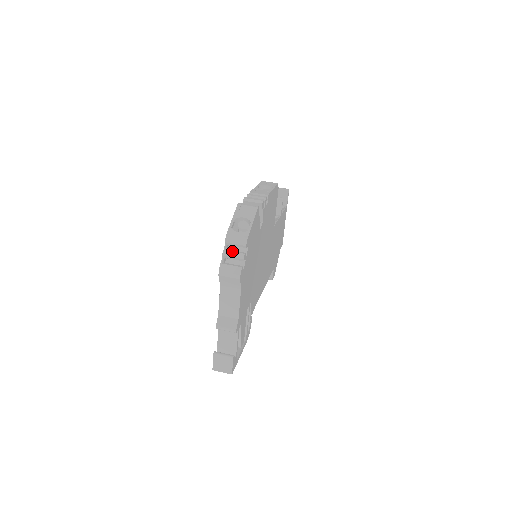
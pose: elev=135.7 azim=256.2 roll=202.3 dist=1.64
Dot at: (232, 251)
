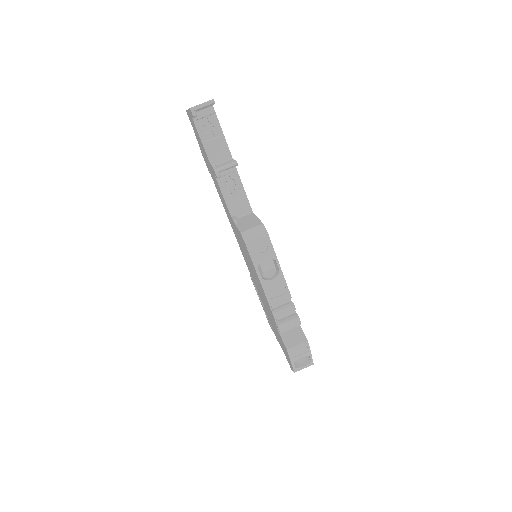
Dot at: occluded
